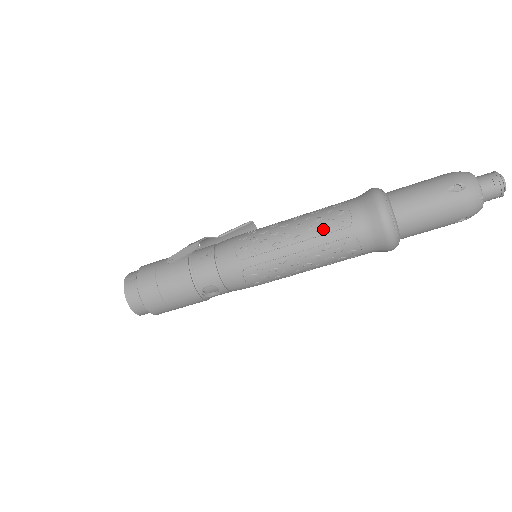
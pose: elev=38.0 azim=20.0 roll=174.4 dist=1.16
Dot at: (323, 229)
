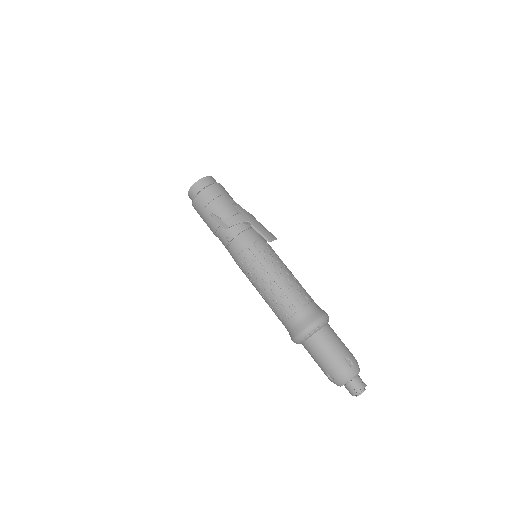
Dot at: (272, 307)
